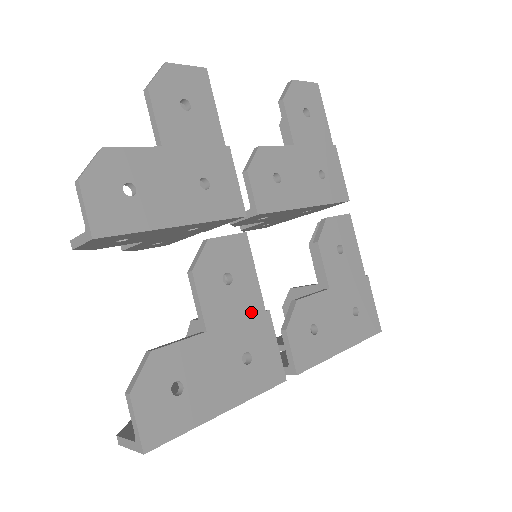
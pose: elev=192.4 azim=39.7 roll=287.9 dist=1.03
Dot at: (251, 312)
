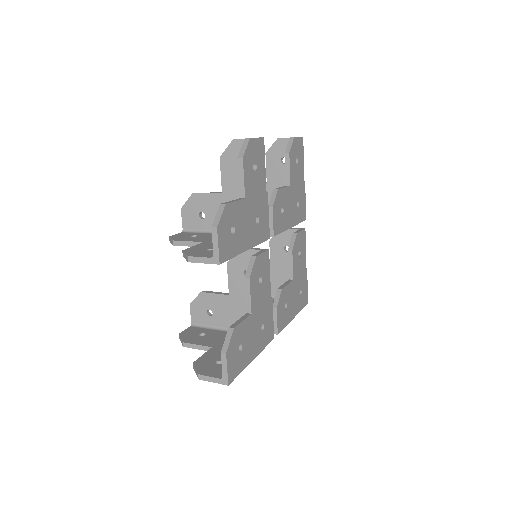
Dot at: (266, 299)
